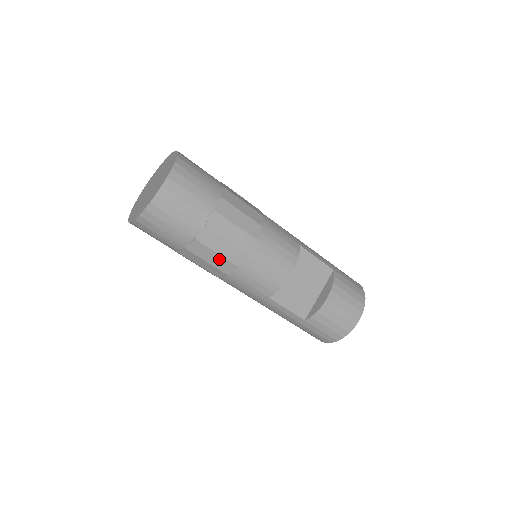
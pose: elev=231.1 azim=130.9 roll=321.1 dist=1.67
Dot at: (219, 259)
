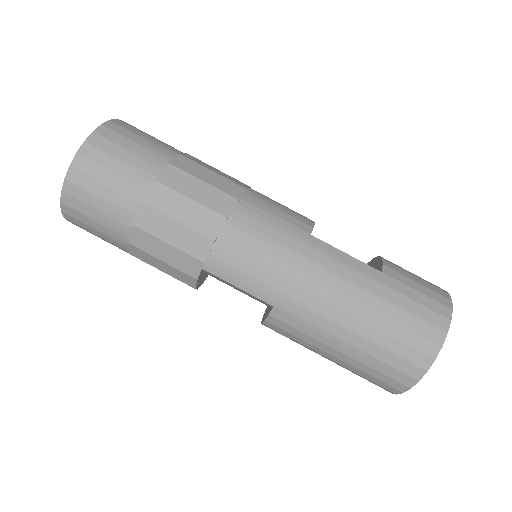
Dot at: (218, 179)
